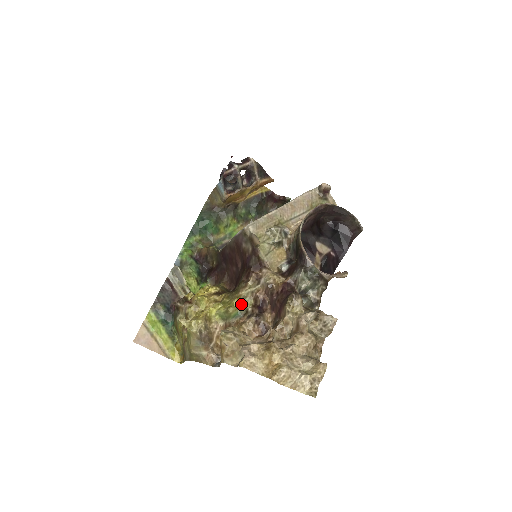
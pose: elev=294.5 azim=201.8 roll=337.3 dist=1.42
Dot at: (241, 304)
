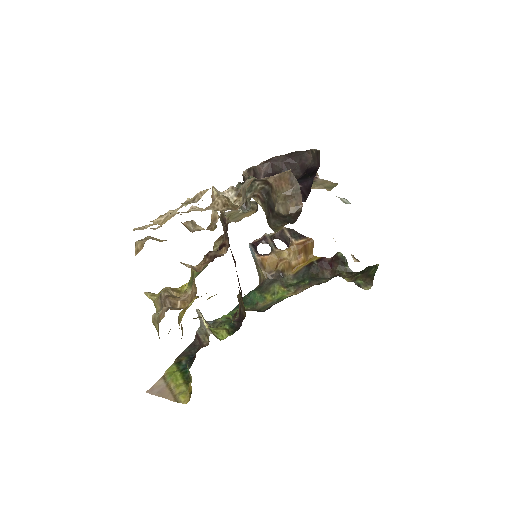
Dot at: occluded
